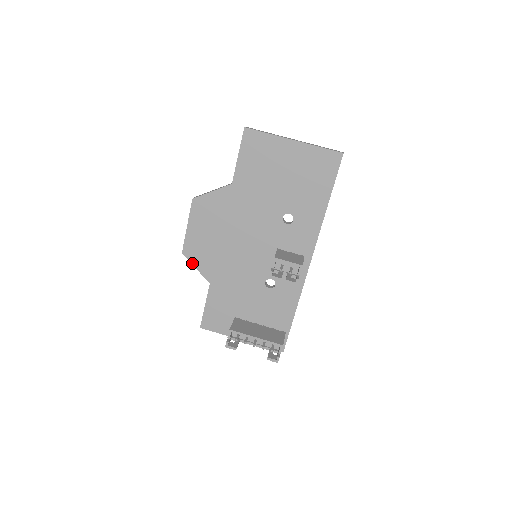
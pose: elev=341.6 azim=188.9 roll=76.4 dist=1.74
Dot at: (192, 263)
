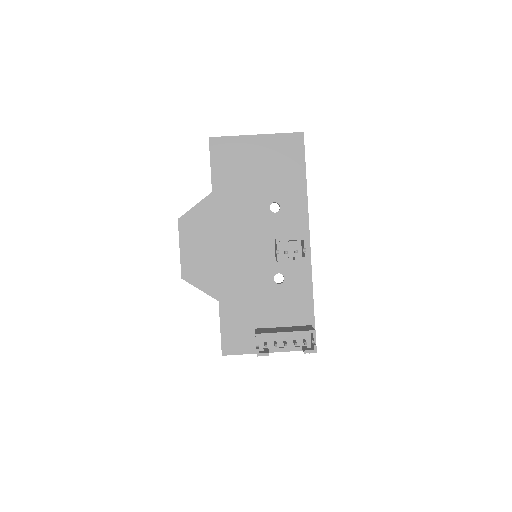
Dot at: (194, 286)
